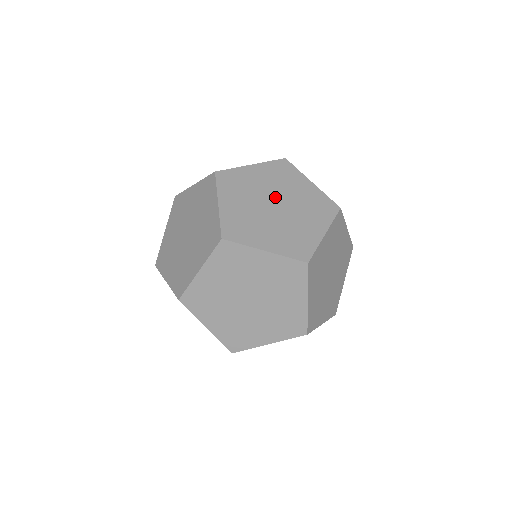
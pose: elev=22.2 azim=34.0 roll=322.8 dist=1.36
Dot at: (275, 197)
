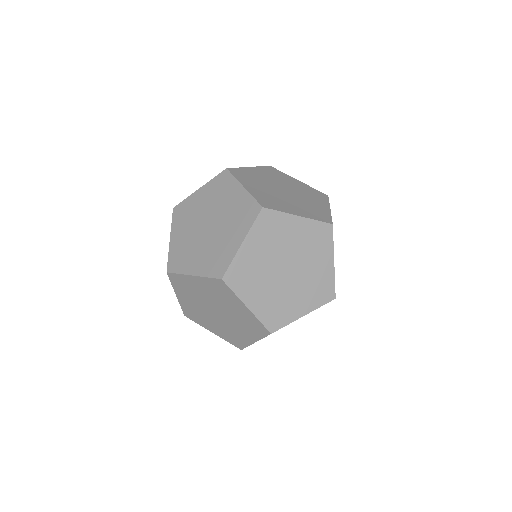
Dot at: (210, 217)
